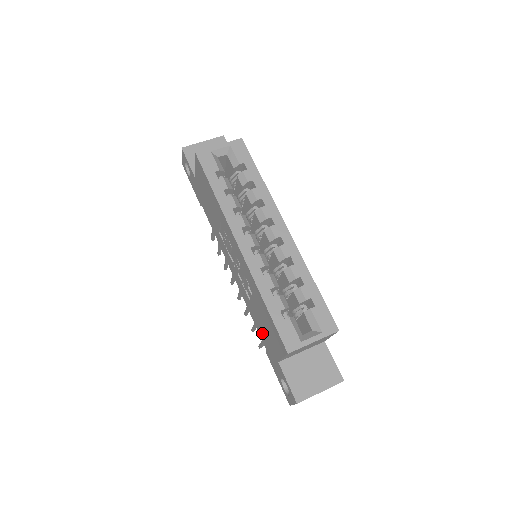
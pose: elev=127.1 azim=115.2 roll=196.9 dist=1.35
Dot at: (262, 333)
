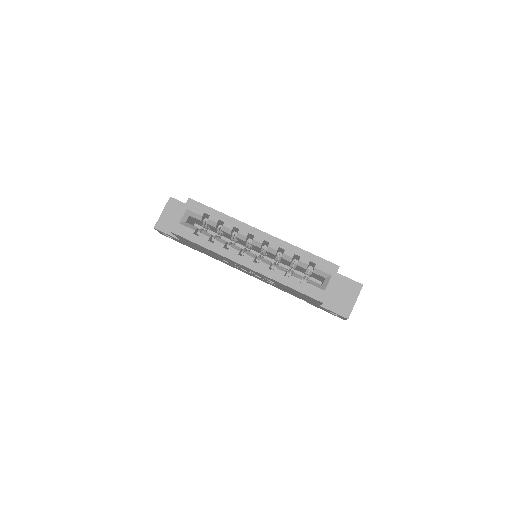
Dot at: (297, 296)
